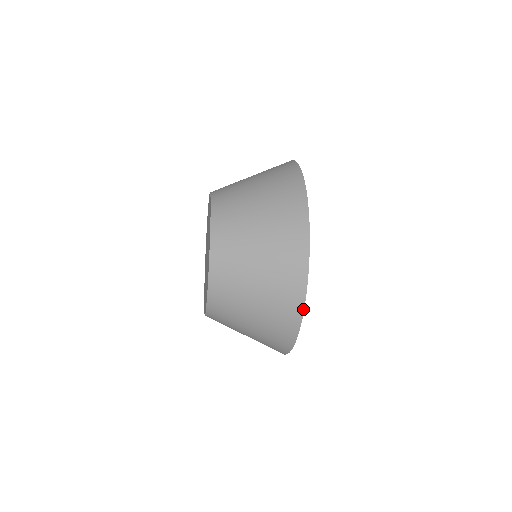
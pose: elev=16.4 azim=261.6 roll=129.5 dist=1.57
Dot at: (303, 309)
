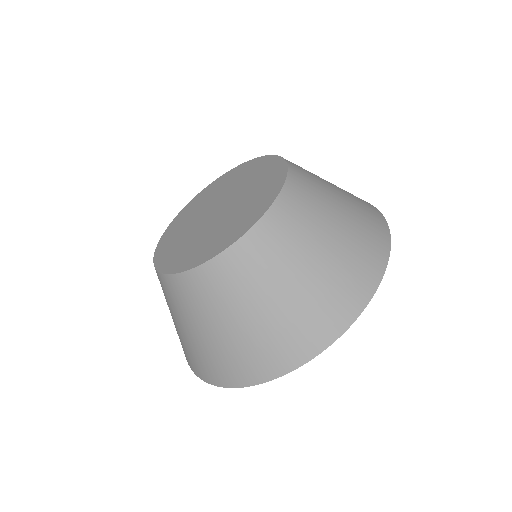
Dot at: (384, 270)
